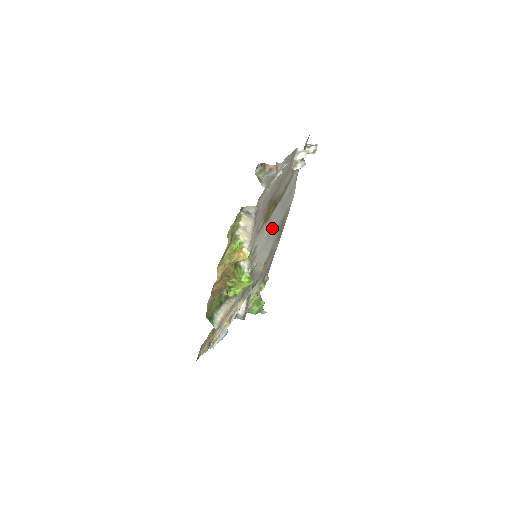
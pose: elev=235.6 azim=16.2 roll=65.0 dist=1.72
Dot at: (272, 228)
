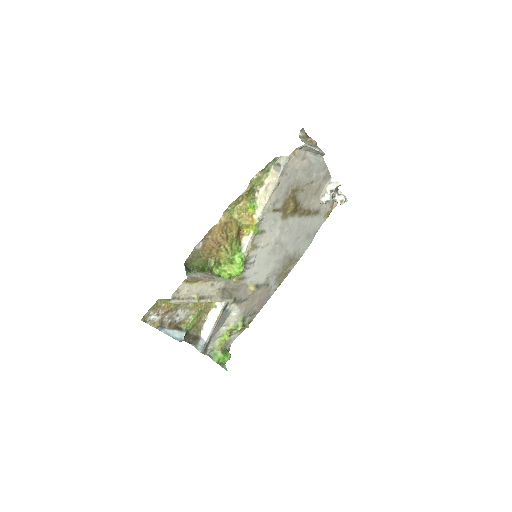
Dot at: (281, 243)
